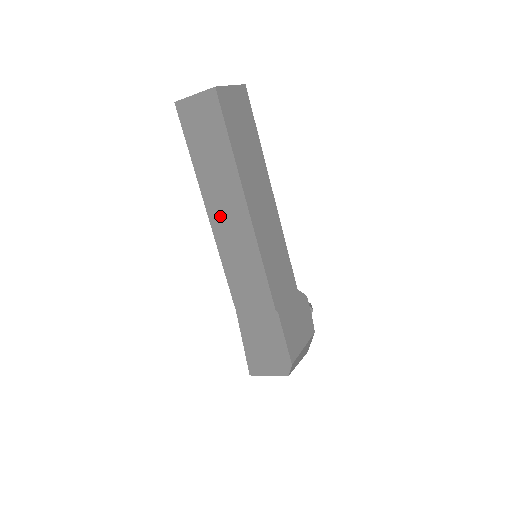
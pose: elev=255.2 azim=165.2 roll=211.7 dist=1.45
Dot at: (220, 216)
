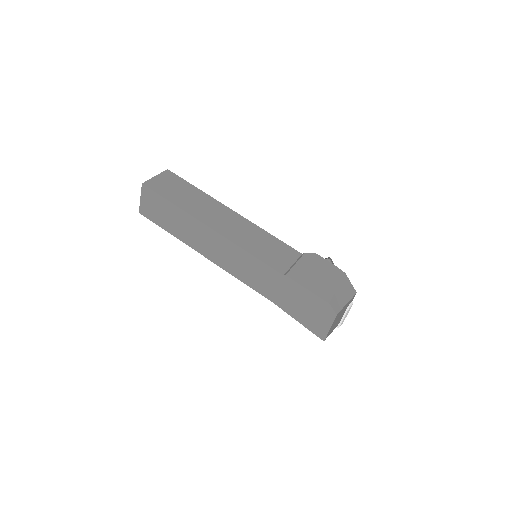
Dot at: (208, 250)
